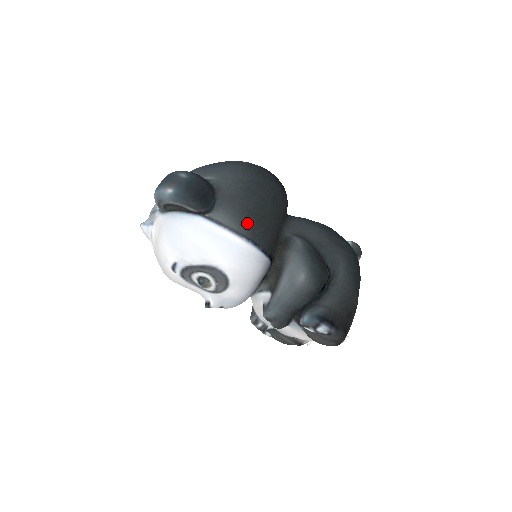
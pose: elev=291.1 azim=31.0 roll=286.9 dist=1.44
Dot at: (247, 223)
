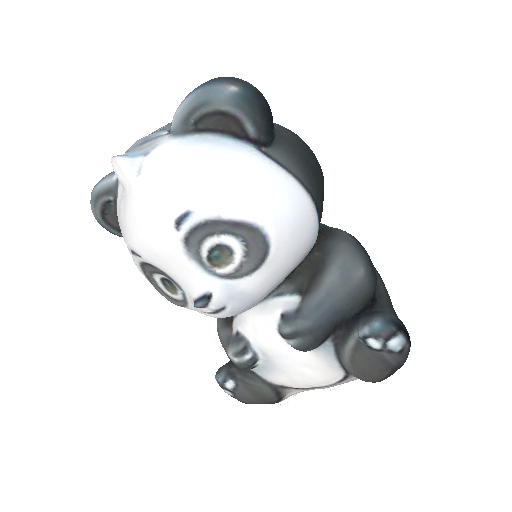
Dot at: (311, 178)
